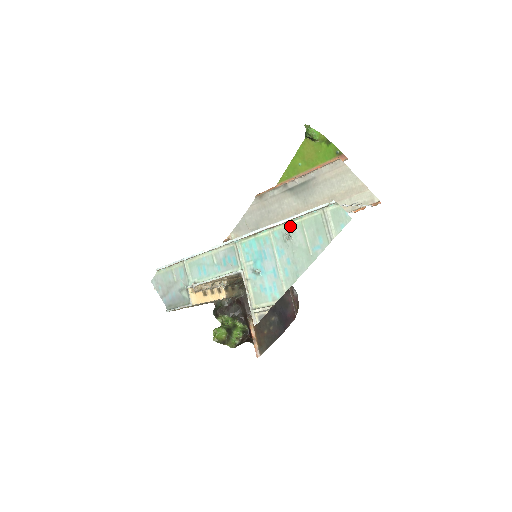
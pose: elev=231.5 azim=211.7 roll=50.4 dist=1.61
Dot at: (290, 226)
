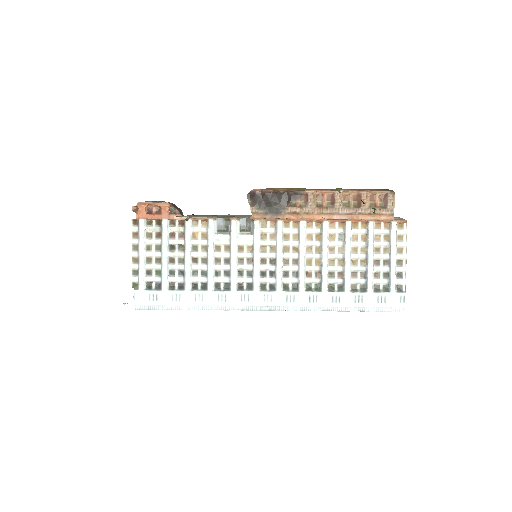
Dot at: occluded
